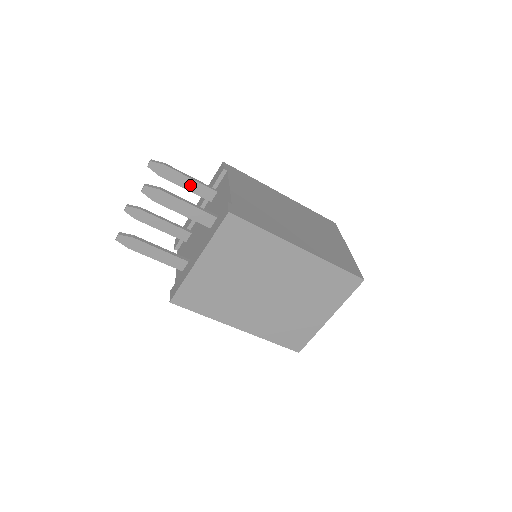
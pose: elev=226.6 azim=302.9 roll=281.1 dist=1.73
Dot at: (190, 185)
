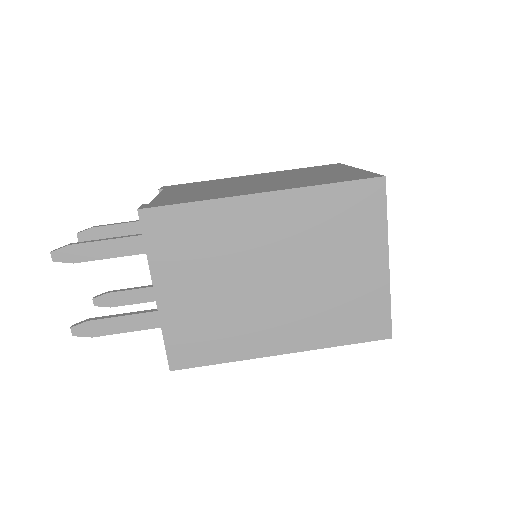
Dot at: (134, 230)
